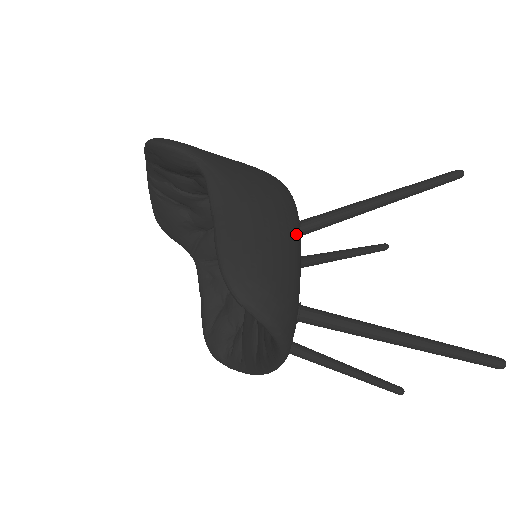
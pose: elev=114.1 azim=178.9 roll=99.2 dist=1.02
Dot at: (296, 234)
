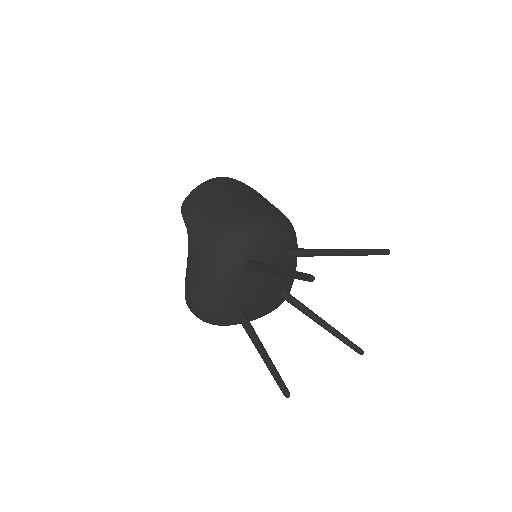
Dot at: (226, 279)
